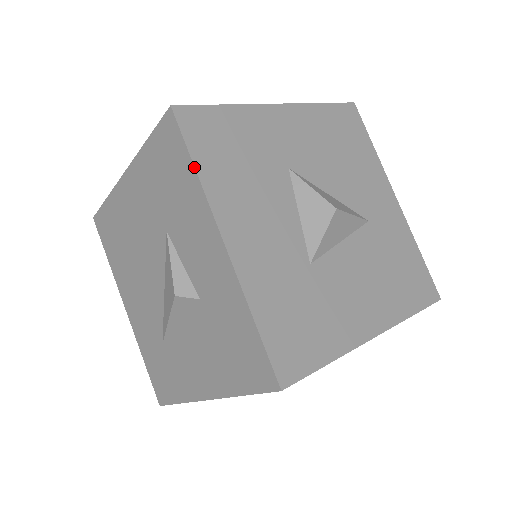
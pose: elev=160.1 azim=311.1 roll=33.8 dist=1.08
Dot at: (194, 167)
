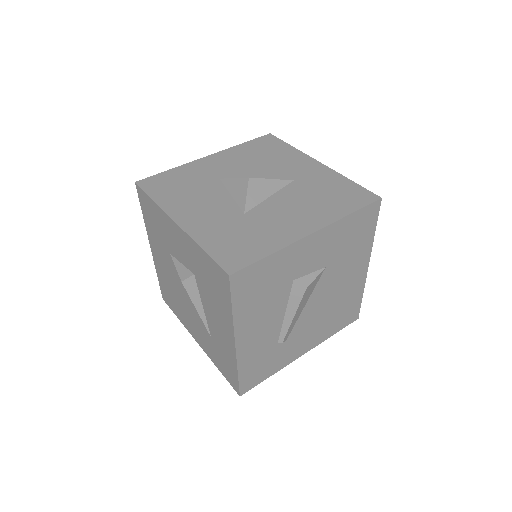
Dot at: (152, 200)
